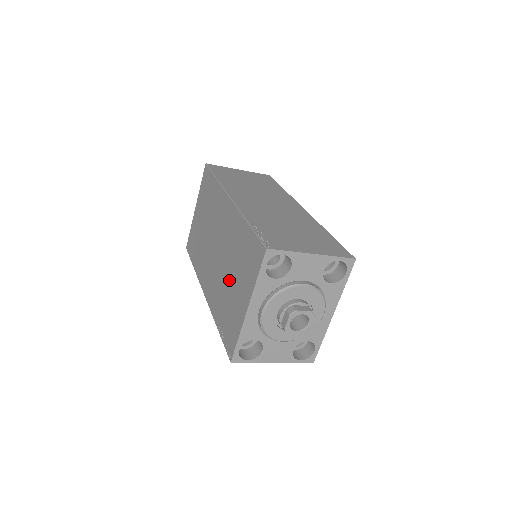
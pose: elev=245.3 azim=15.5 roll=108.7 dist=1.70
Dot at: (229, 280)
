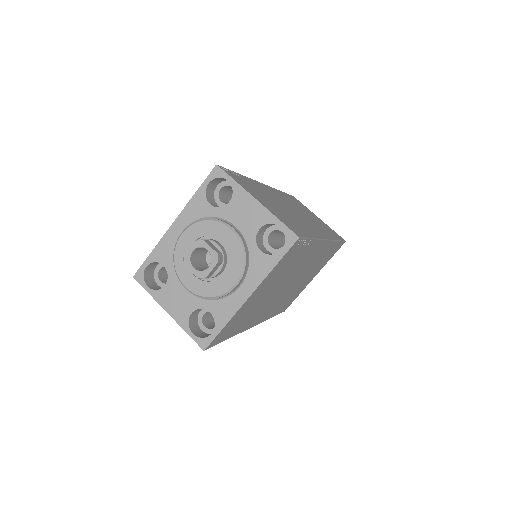
Dot at: occluded
